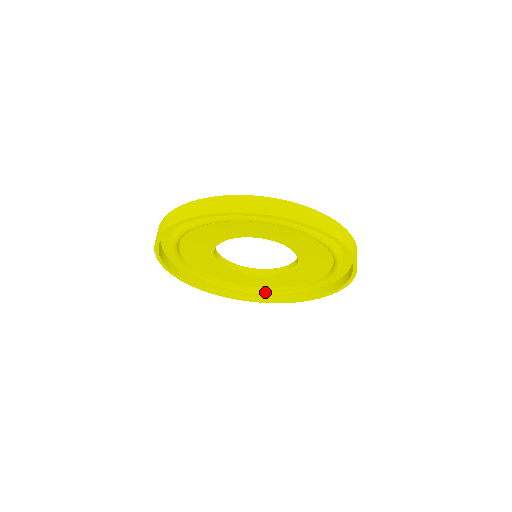
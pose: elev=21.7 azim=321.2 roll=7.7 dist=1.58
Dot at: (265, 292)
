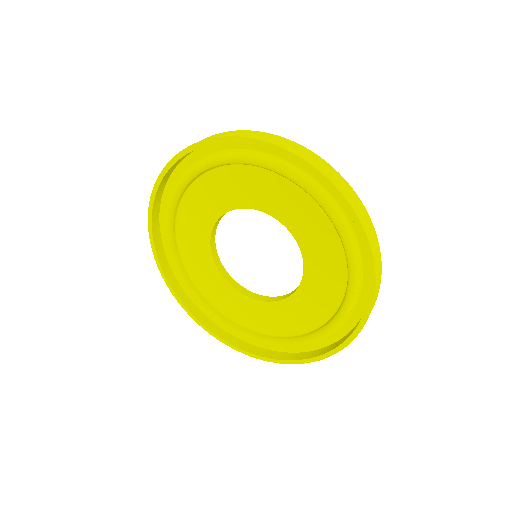
Dot at: (259, 337)
